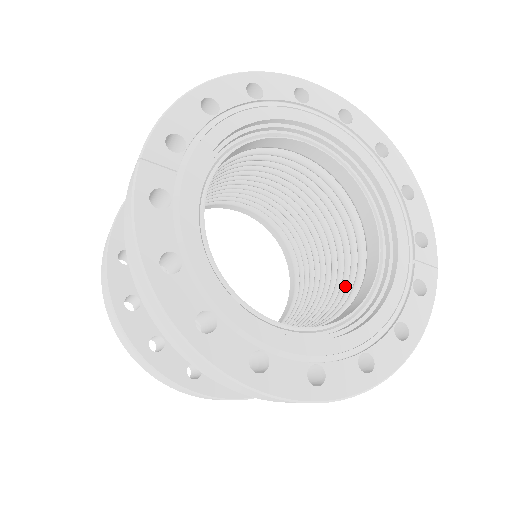
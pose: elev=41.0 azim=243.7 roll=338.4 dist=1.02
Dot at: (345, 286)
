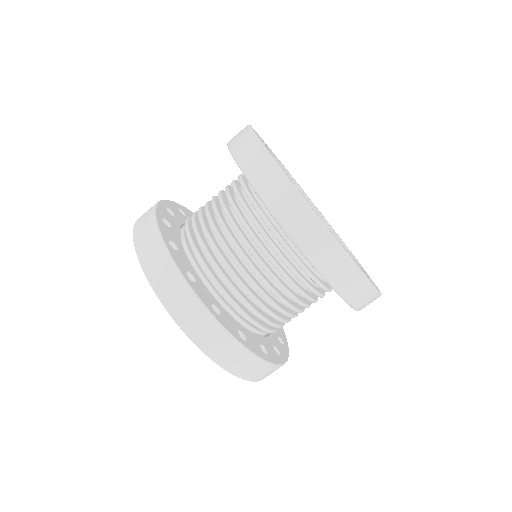
Dot at: occluded
